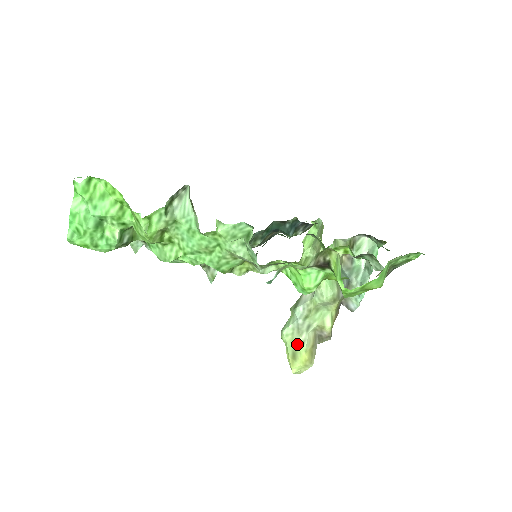
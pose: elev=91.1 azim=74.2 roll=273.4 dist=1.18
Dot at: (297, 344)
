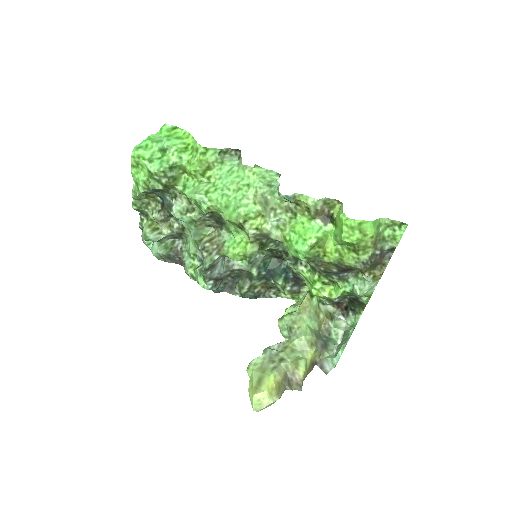
Dot at: (266, 370)
